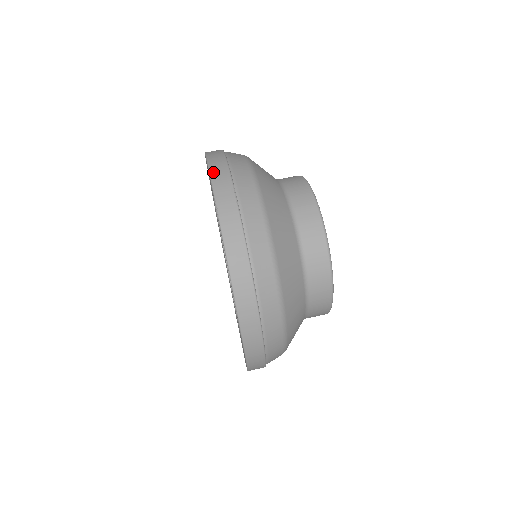
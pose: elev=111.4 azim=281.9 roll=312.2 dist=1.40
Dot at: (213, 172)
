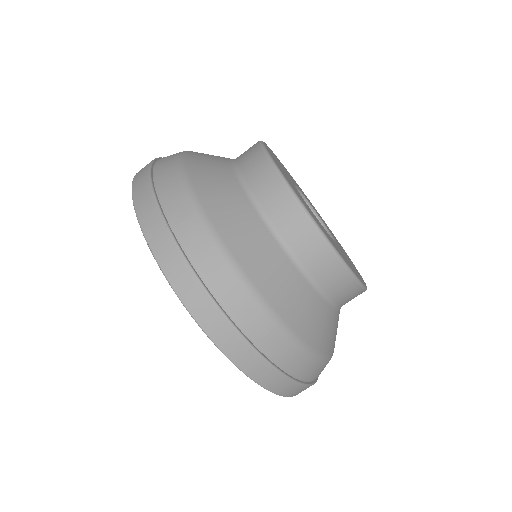
Dot at: (142, 221)
